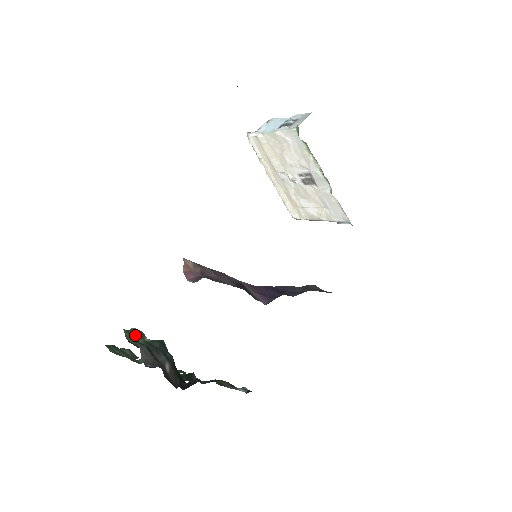
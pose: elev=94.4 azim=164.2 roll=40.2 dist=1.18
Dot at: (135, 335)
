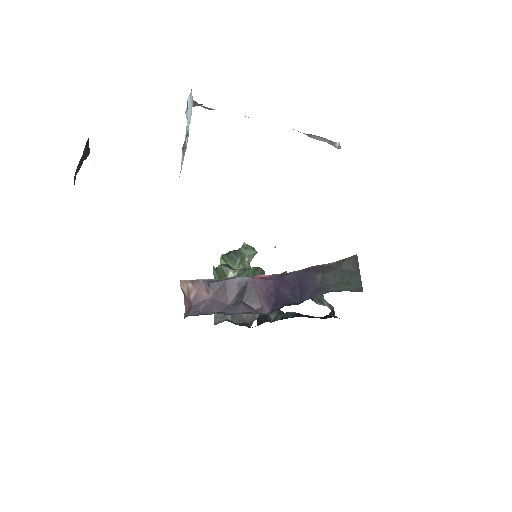
Dot at: (221, 273)
